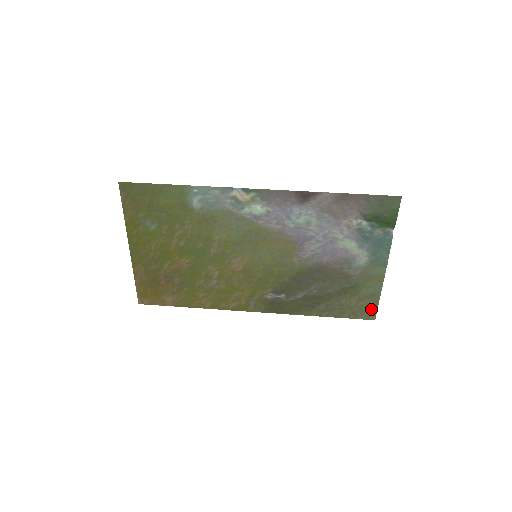
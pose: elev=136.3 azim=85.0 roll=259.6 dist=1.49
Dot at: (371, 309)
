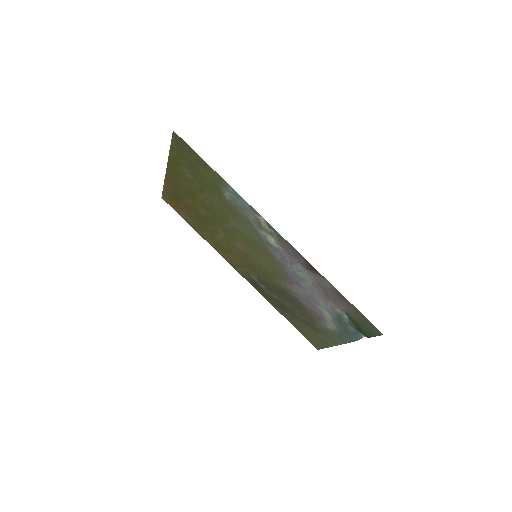
Dot at: (319, 345)
